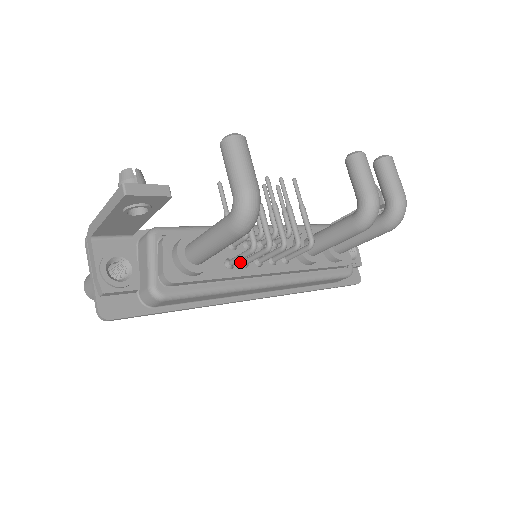
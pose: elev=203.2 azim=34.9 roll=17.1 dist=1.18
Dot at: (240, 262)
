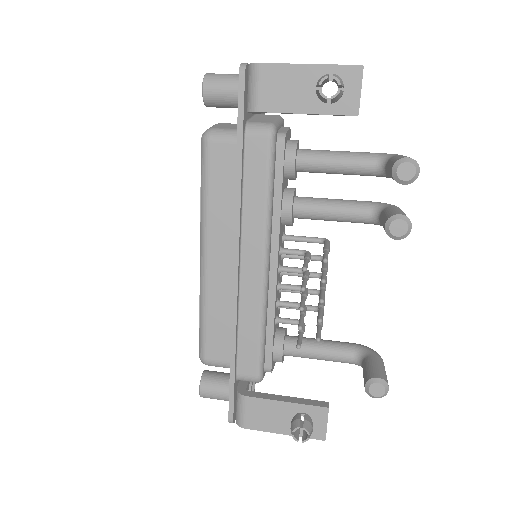
Dot at: (279, 293)
